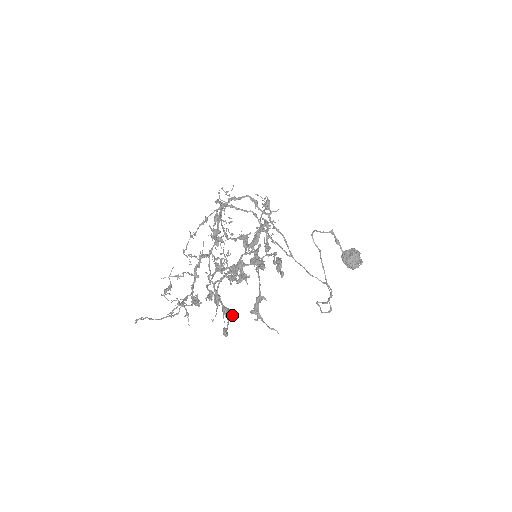
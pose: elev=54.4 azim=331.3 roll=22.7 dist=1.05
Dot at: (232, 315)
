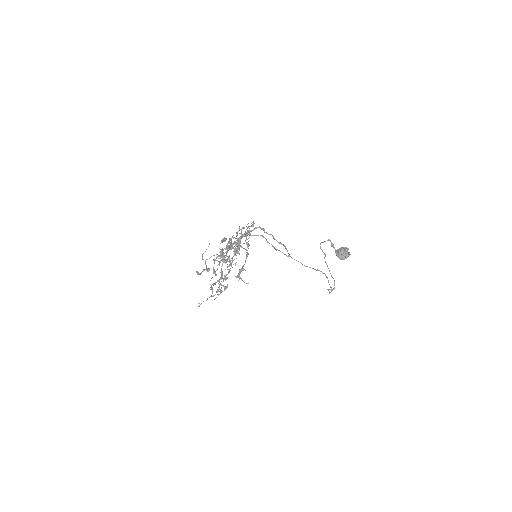
Dot at: (209, 270)
